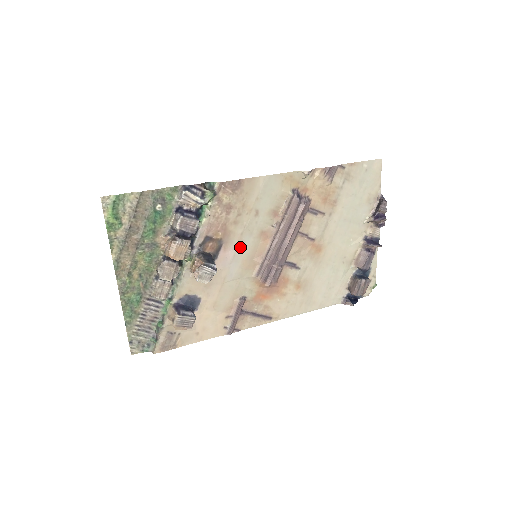
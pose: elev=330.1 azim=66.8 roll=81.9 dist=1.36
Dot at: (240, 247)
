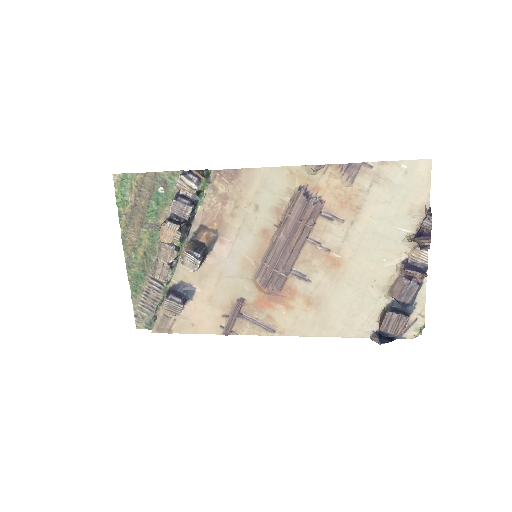
Dot at: (238, 243)
